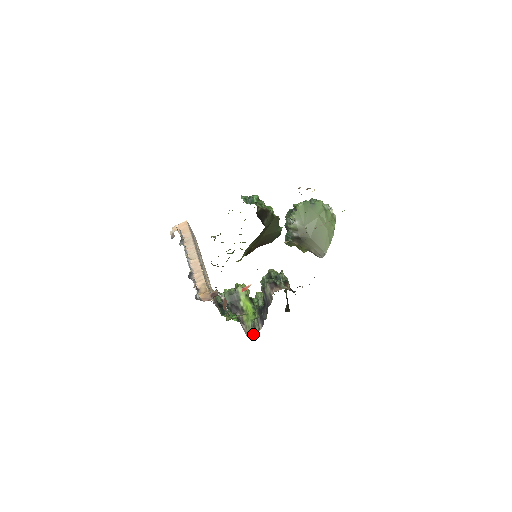
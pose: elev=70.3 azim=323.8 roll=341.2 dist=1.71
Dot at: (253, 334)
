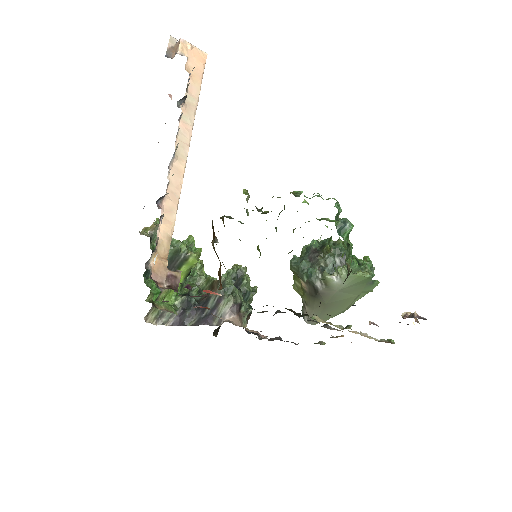
Dot at: (153, 320)
